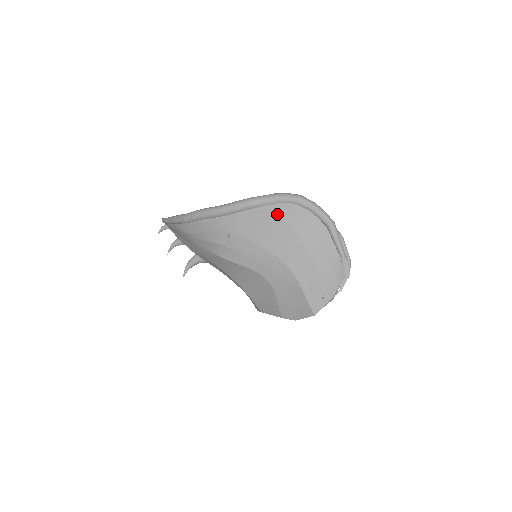
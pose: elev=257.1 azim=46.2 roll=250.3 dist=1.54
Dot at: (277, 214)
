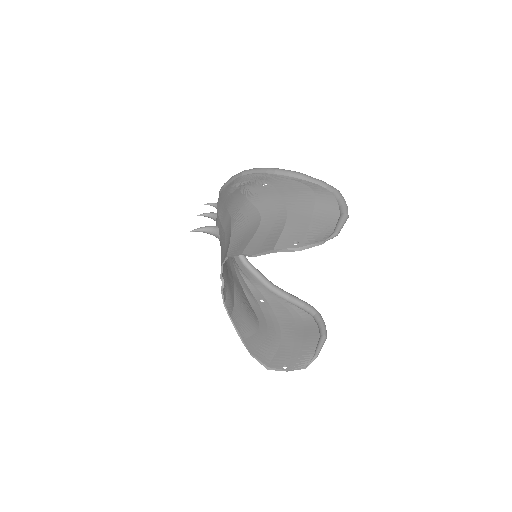
Dot at: (312, 187)
